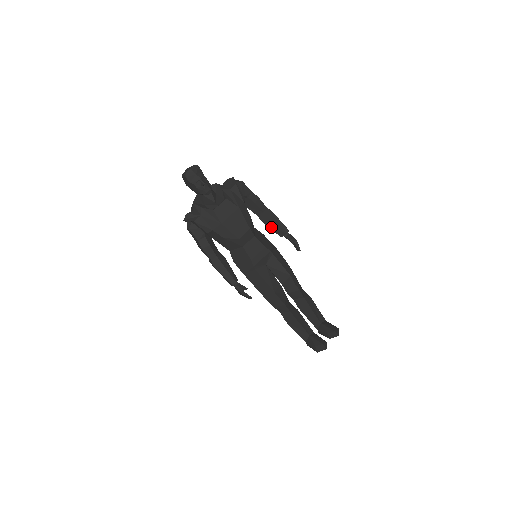
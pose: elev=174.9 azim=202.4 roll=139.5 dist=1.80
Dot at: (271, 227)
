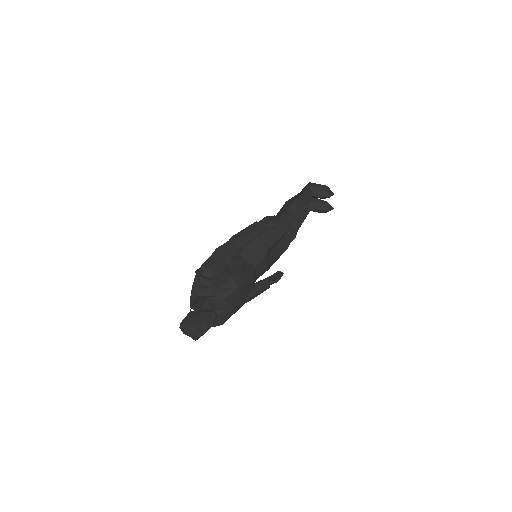
Dot at: occluded
